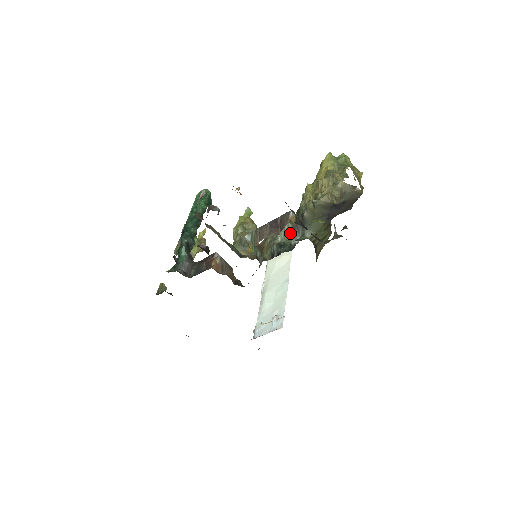
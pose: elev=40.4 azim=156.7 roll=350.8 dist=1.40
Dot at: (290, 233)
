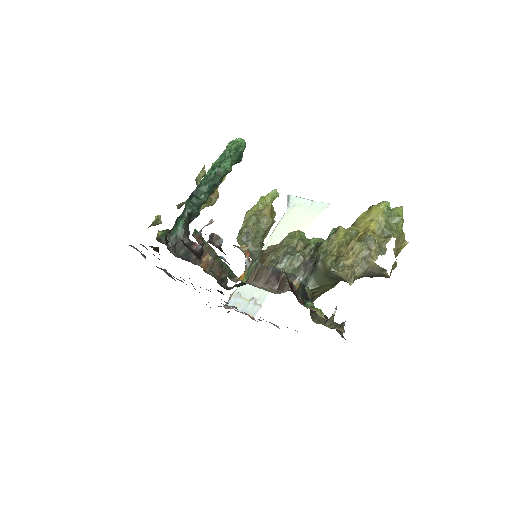
Dot at: (296, 266)
